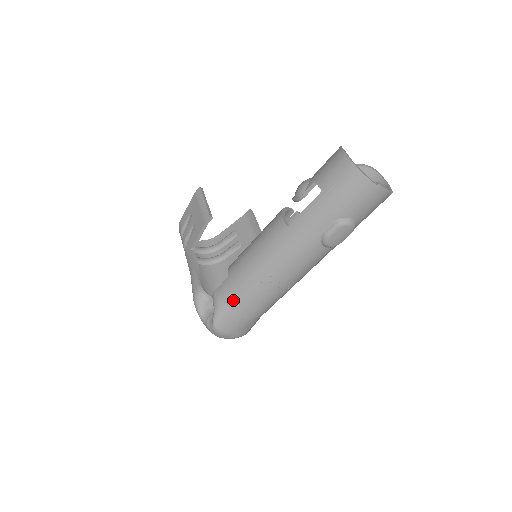
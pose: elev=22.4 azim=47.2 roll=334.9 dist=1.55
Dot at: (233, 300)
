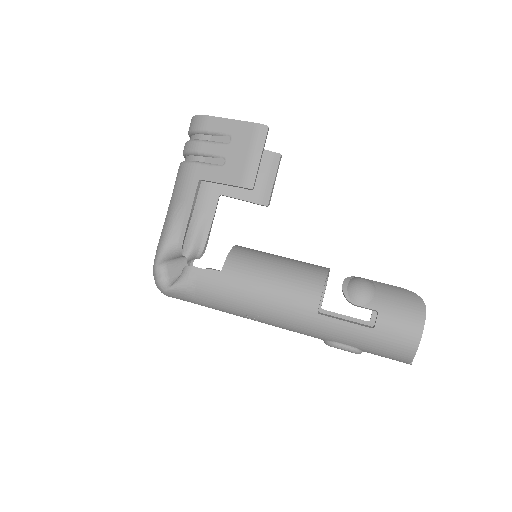
Dot at: (206, 296)
